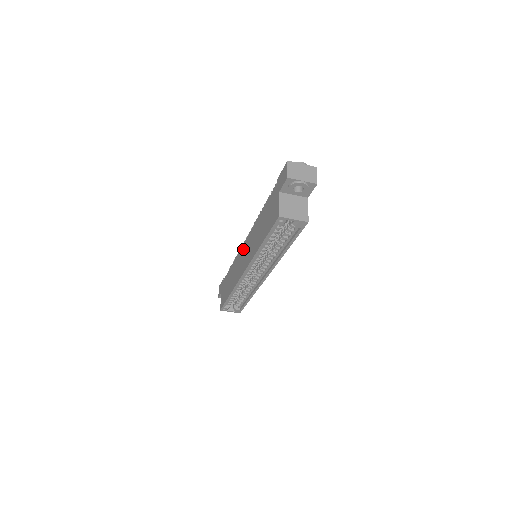
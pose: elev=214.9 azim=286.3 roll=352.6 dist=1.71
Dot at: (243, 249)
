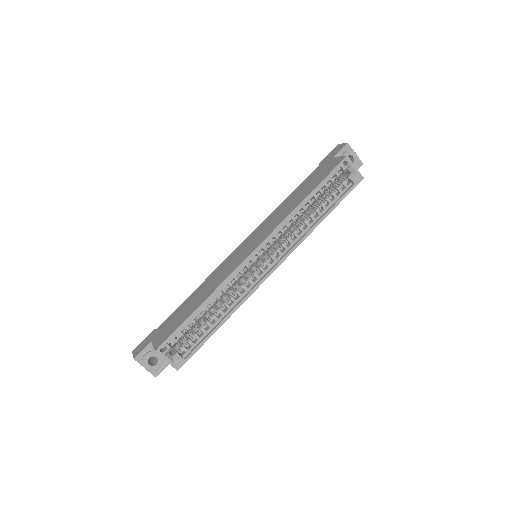
Dot at: (240, 248)
